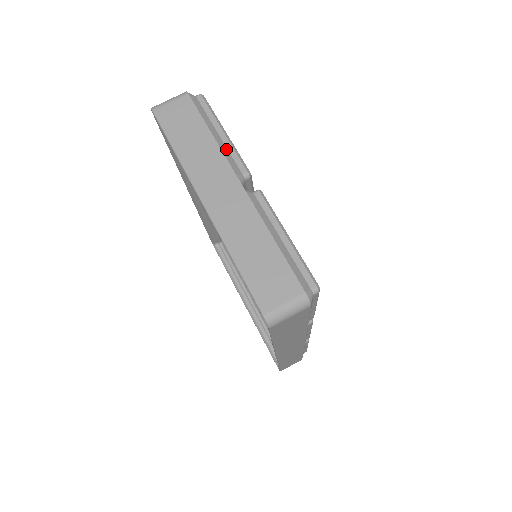
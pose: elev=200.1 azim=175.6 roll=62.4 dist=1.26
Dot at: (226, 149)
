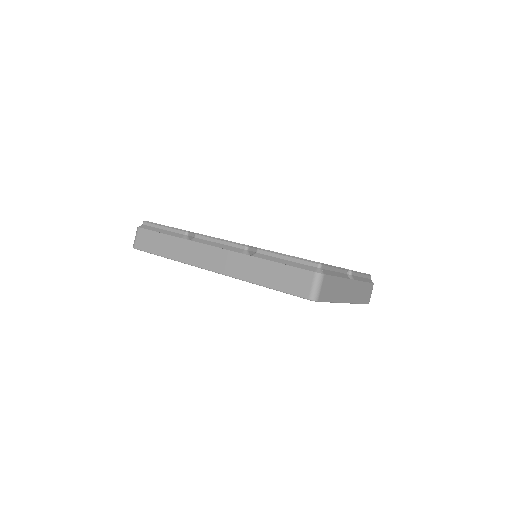
Dot at: (340, 274)
